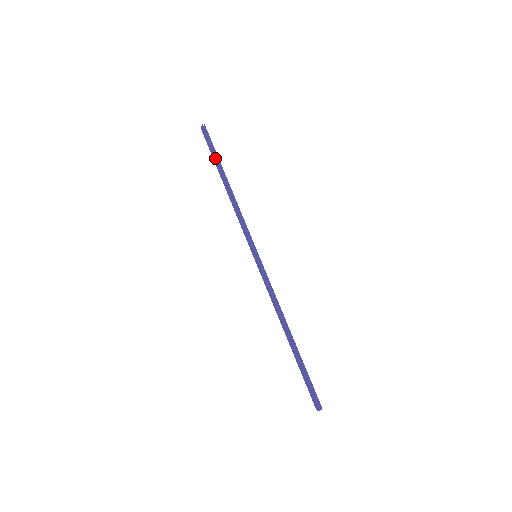
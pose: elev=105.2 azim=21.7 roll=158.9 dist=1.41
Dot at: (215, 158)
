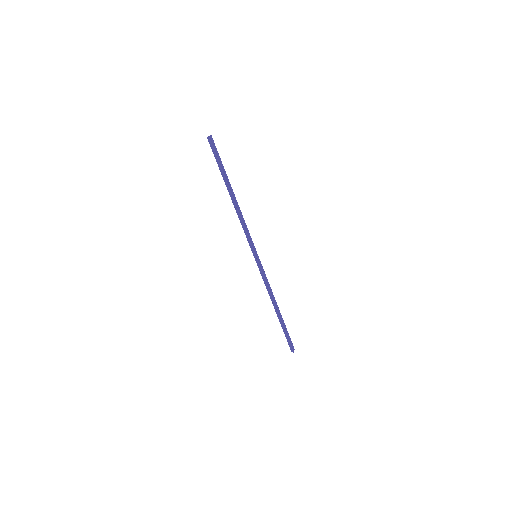
Dot at: (221, 172)
